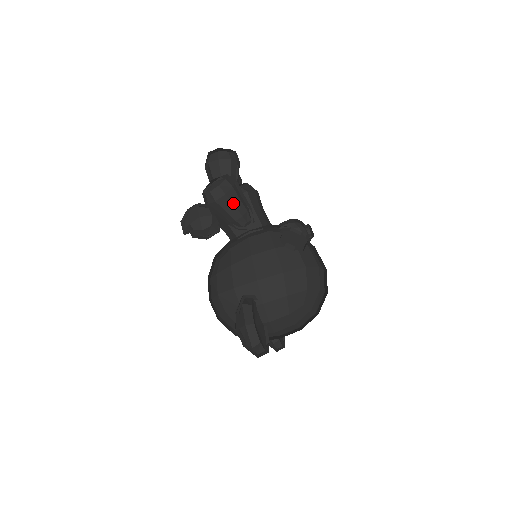
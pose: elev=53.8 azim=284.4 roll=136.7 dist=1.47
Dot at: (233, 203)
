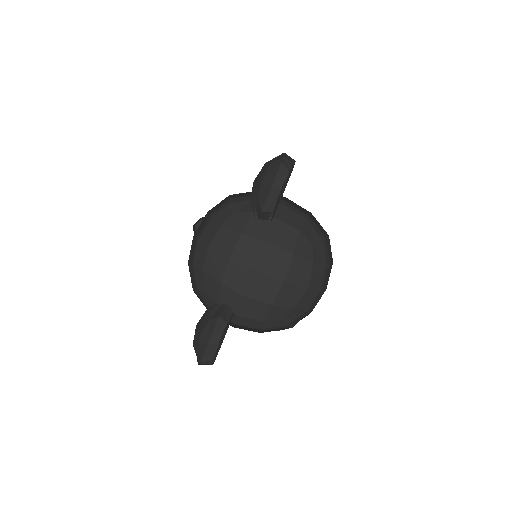
Dot at: occluded
